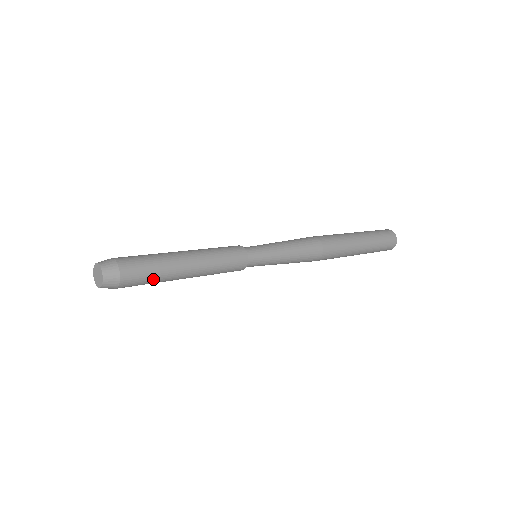
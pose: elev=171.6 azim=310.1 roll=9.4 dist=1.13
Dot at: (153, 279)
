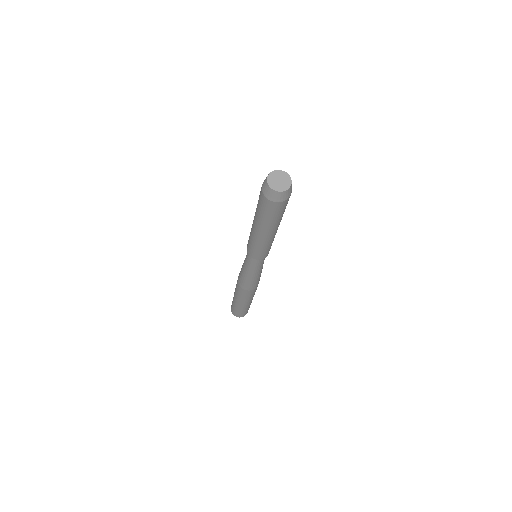
Dot at: occluded
